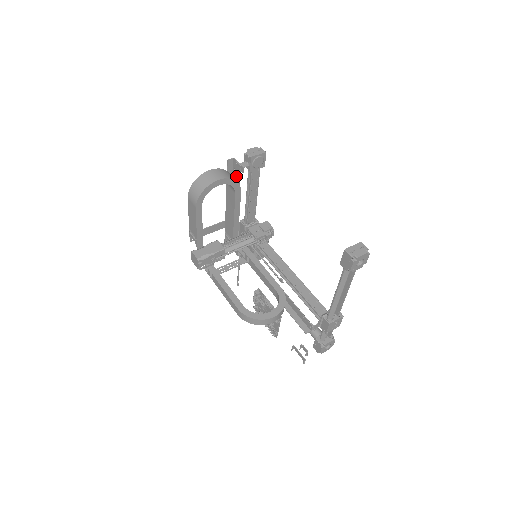
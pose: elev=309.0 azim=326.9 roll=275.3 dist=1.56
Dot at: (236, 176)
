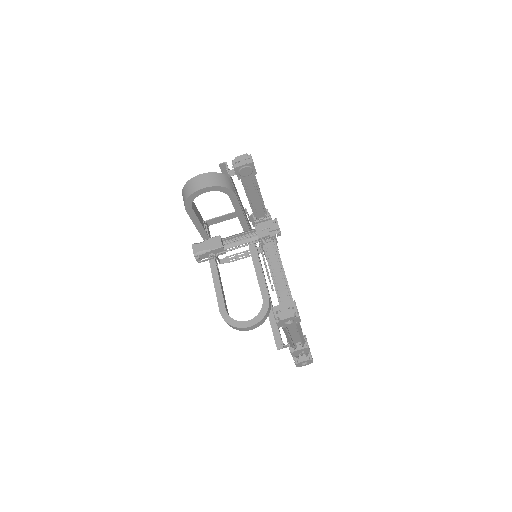
Dot at: occluded
